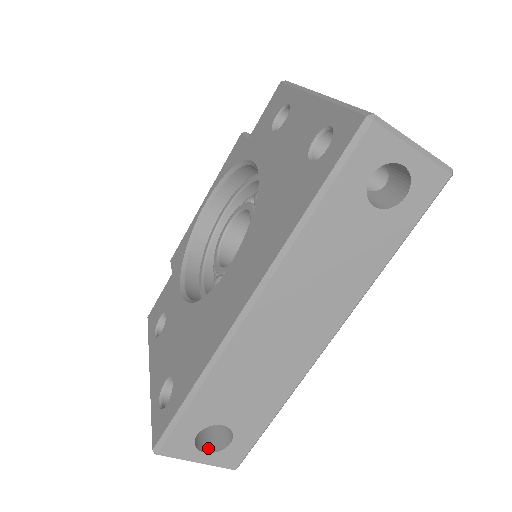
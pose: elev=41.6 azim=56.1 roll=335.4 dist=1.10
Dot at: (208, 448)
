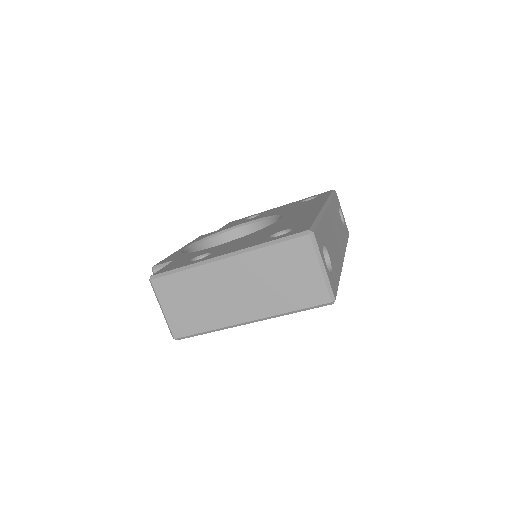
Dot at: occluded
